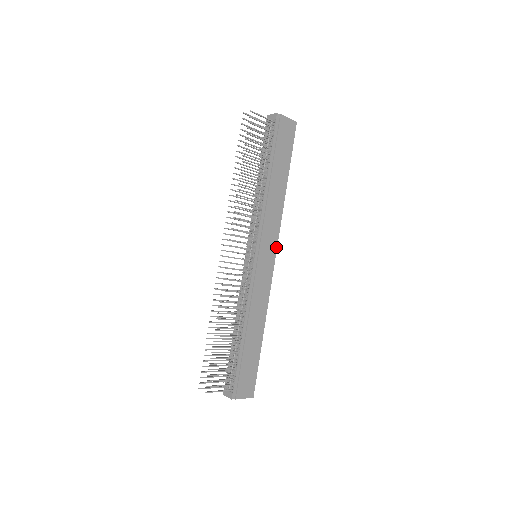
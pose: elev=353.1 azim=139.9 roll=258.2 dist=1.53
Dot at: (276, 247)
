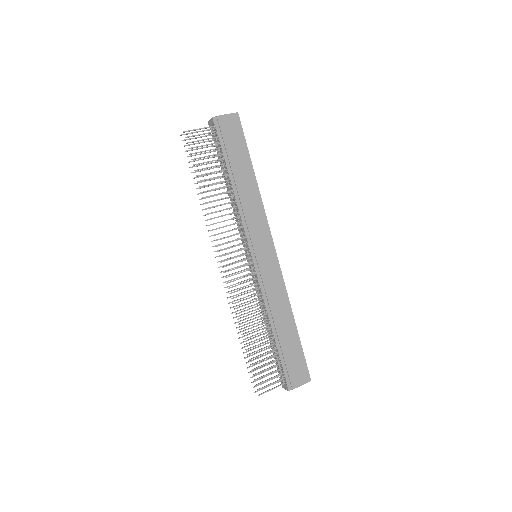
Dot at: (271, 239)
